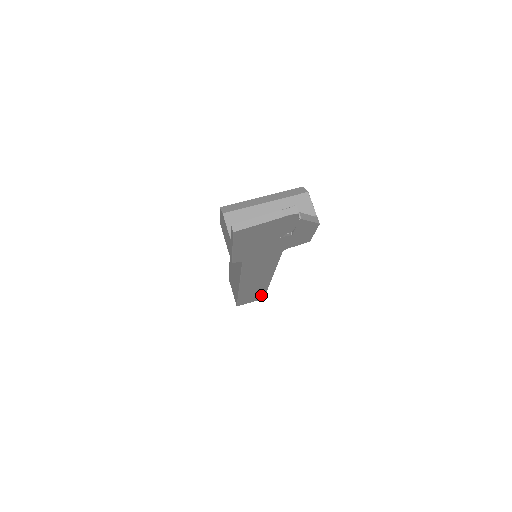
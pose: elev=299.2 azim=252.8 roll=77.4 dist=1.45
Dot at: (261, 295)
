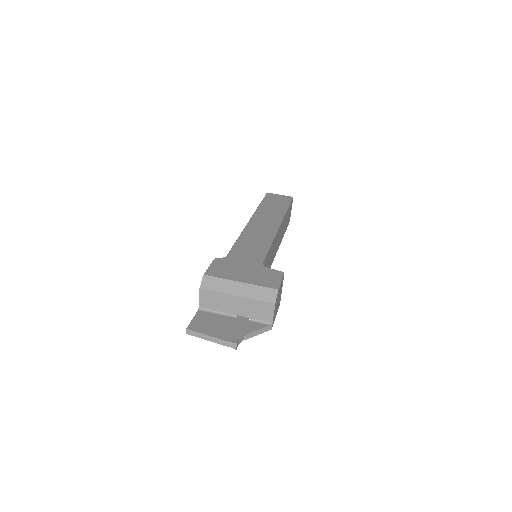
Dot at: occluded
